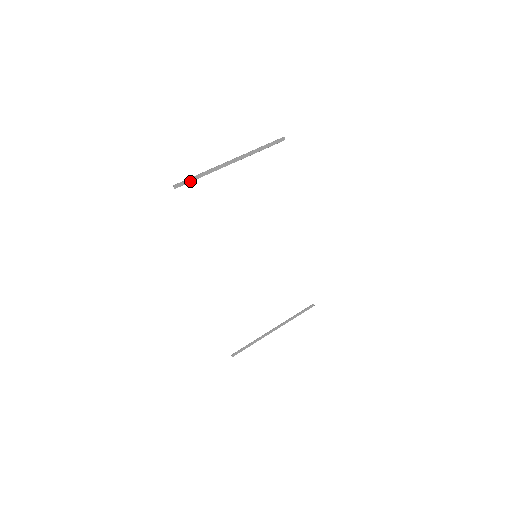
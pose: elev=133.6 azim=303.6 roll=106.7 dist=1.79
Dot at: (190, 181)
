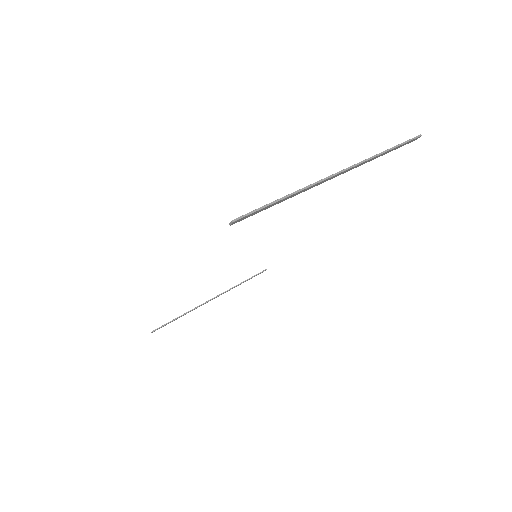
Dot at: (262, 210)
